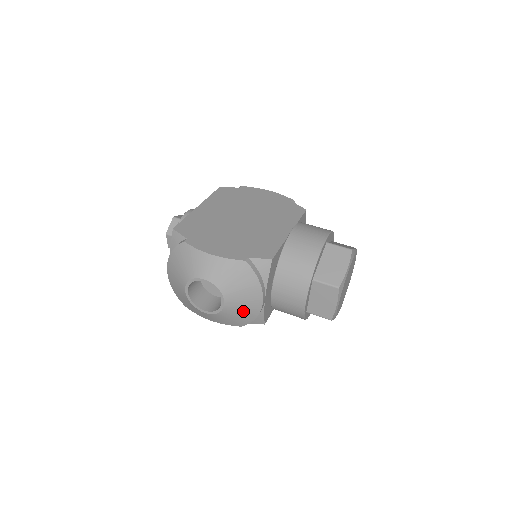
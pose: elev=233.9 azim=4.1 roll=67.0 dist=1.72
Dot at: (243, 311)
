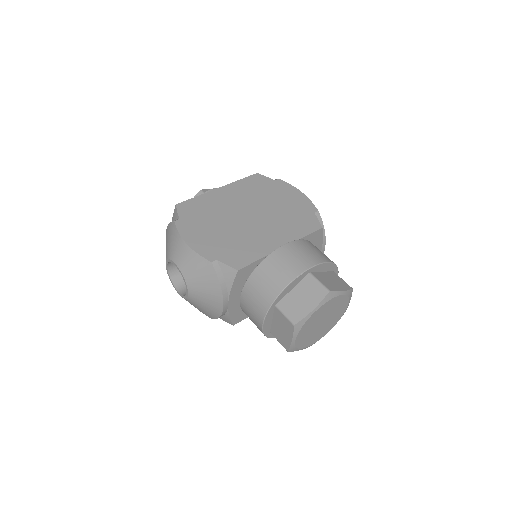
Dot at: (206, 306)
